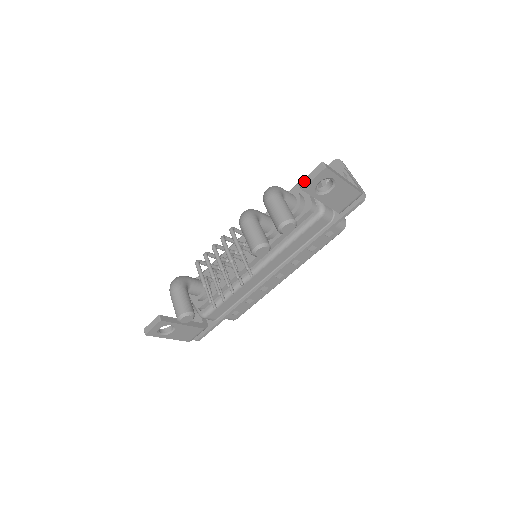
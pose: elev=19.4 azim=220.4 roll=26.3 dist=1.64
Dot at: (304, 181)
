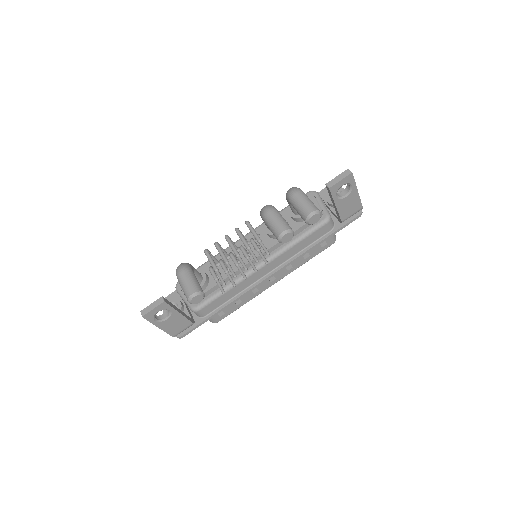
Dot at: (331, 182)
